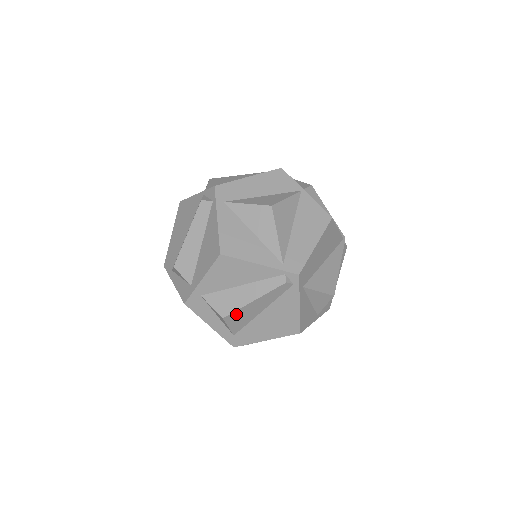
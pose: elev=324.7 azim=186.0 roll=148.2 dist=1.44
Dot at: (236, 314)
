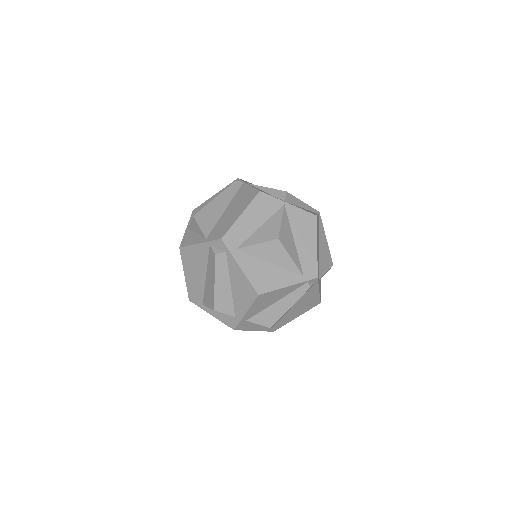
Dot at: (278, 320)
